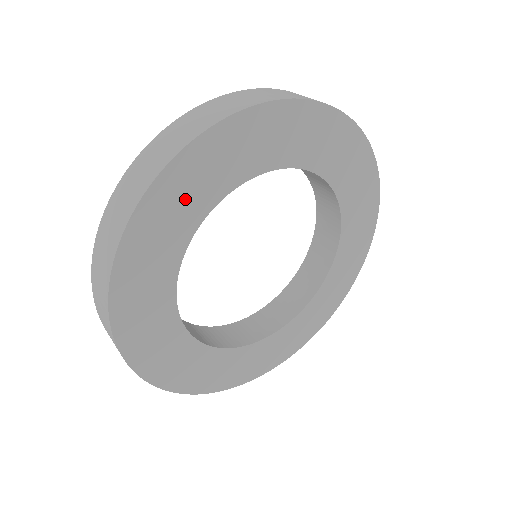
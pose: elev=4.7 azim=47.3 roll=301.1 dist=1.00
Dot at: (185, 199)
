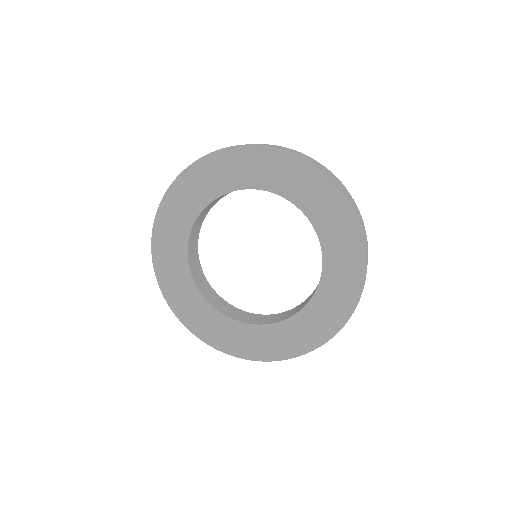
Dot at: (177, 216)
